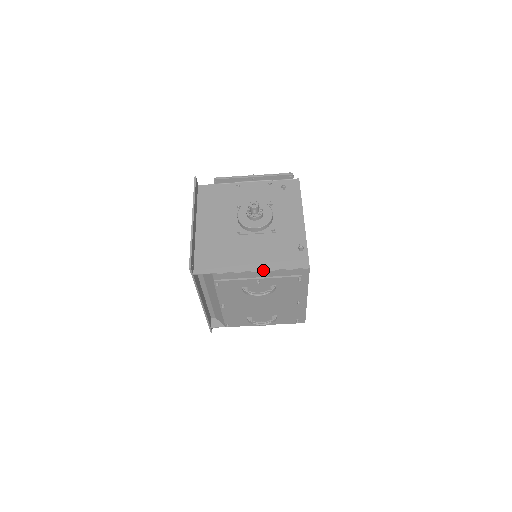
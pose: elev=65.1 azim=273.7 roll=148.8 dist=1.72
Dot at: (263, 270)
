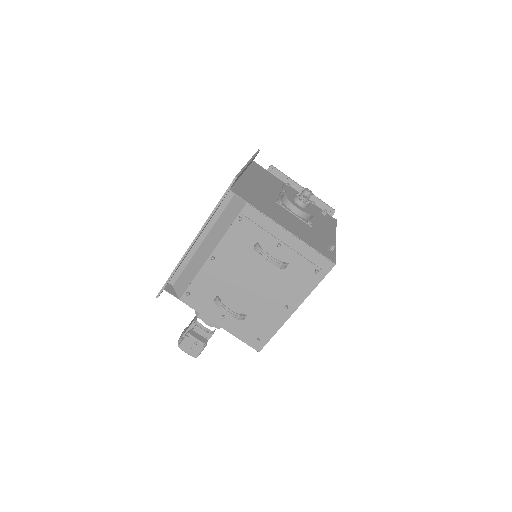
Dot at: (294, 235)
